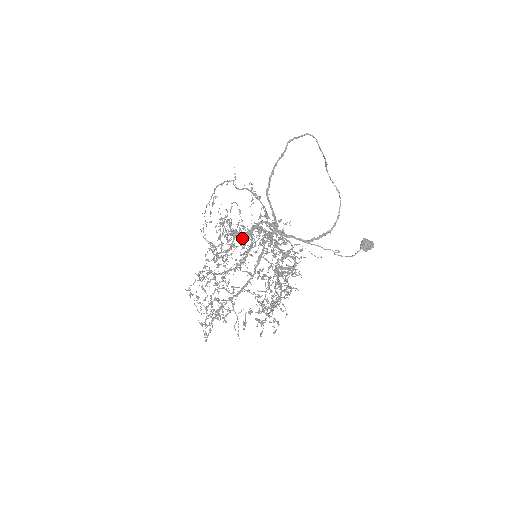
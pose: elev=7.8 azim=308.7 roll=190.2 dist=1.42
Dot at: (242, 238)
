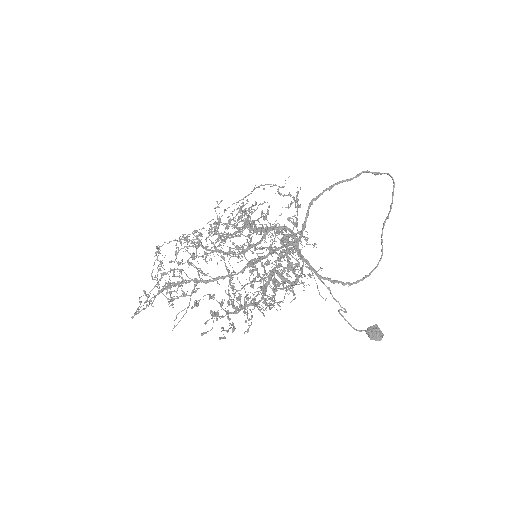
Dot at: (254, 231)
